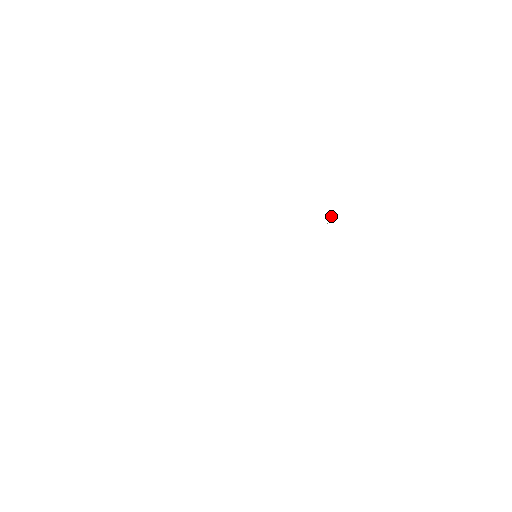
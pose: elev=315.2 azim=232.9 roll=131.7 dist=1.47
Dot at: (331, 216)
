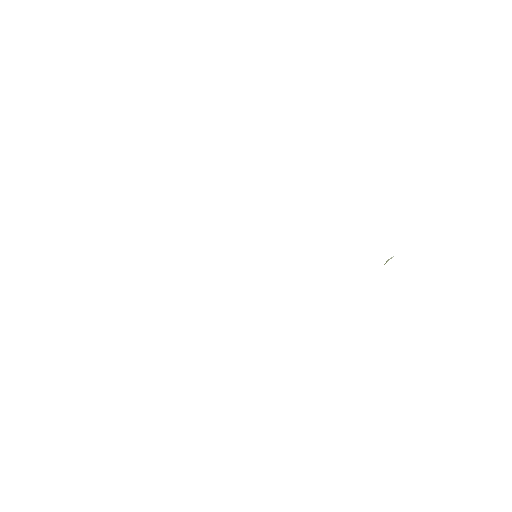
Dot at: occluded
